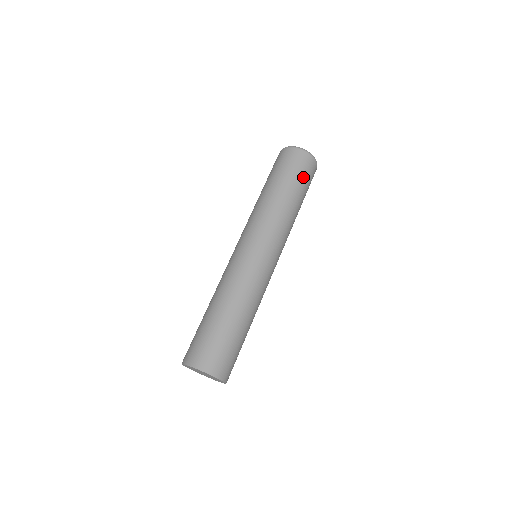
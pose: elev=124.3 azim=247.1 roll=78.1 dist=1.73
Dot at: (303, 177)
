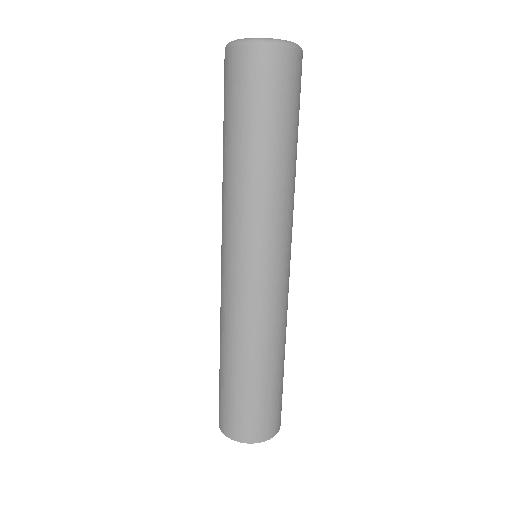
Dot at: (288, 102)
